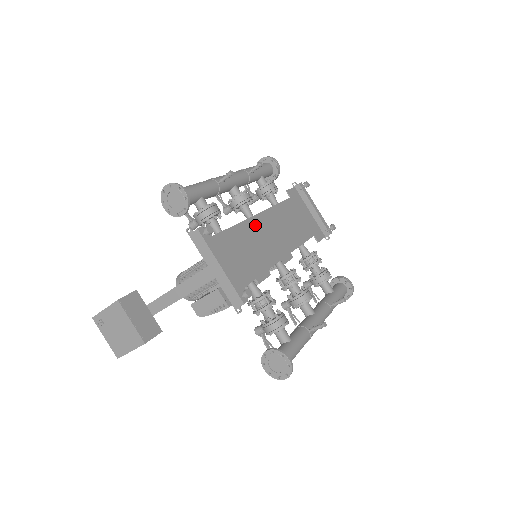
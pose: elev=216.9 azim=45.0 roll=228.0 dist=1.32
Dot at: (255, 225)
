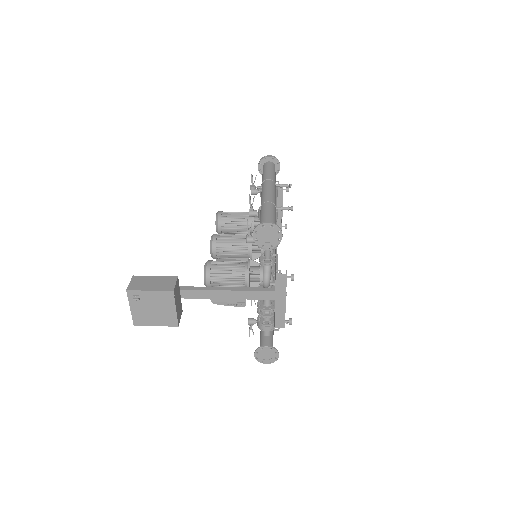
Dot at: occluded
